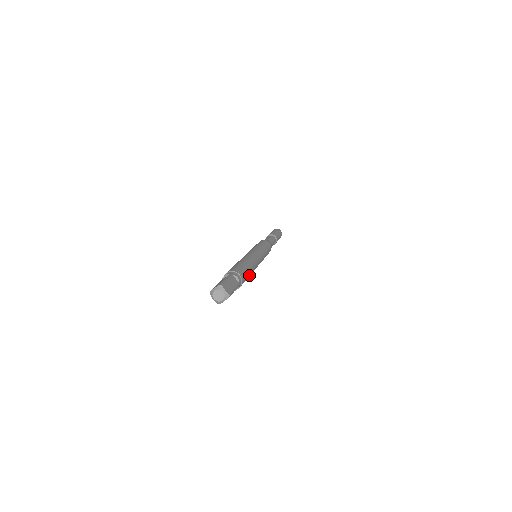
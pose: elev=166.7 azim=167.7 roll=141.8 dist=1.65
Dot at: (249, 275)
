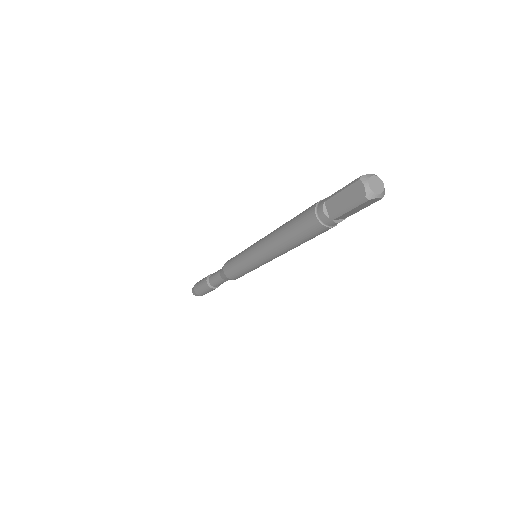
Dot at: occluded
